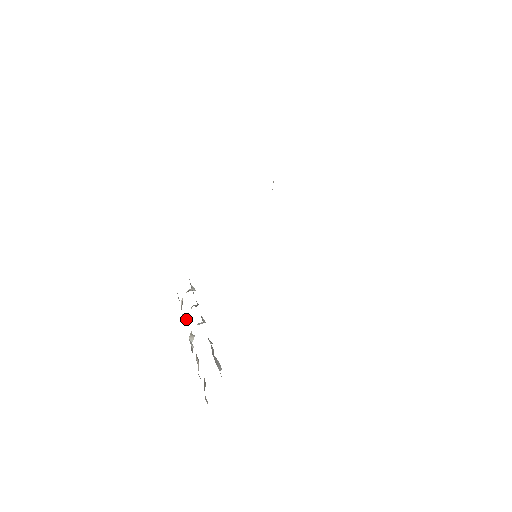
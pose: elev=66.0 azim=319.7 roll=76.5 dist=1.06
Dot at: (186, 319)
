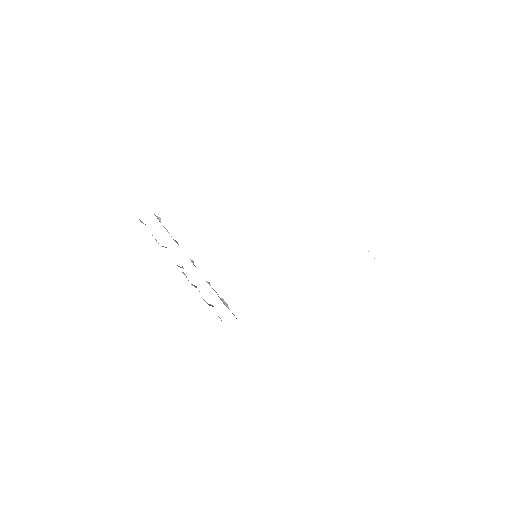
Dot at: occluded
